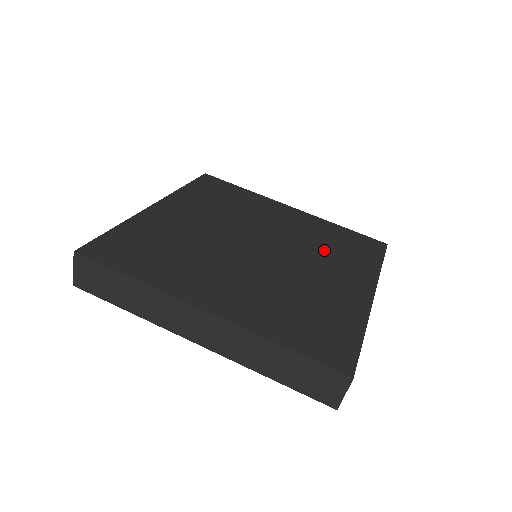
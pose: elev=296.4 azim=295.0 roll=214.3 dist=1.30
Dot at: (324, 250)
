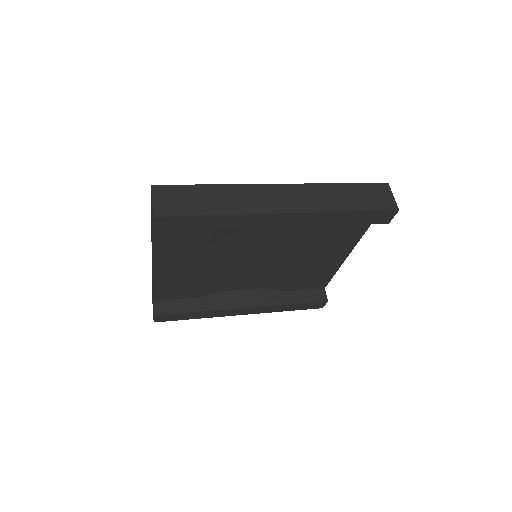
Dot at: occluded
